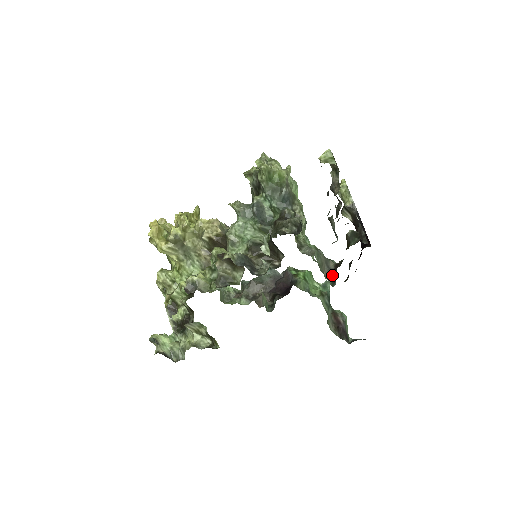
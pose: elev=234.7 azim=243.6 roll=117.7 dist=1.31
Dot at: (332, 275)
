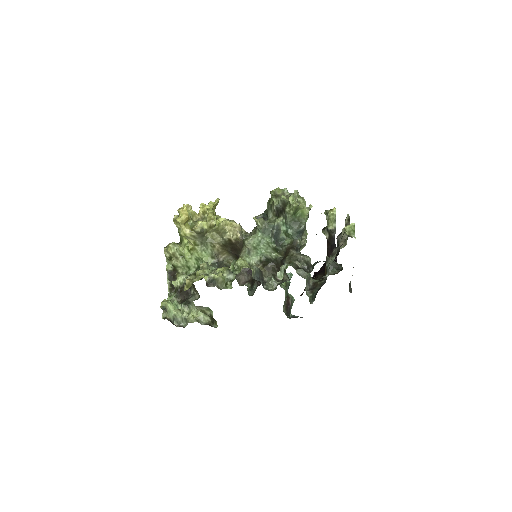
Dot at: (311, 293)
